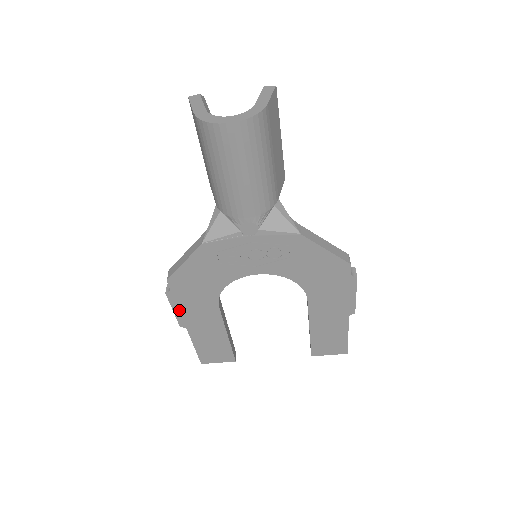
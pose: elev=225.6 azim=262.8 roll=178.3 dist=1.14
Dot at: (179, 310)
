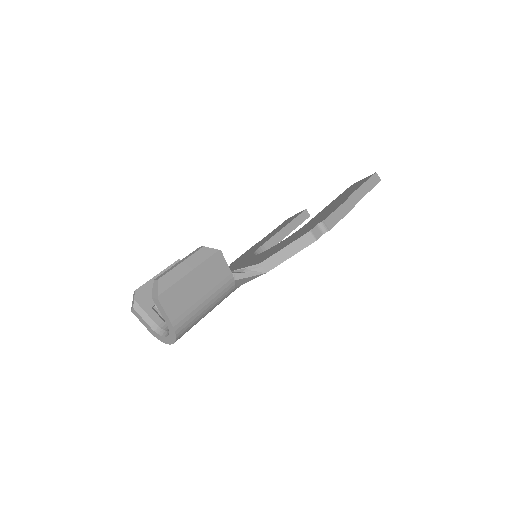
Dot at: occluded
